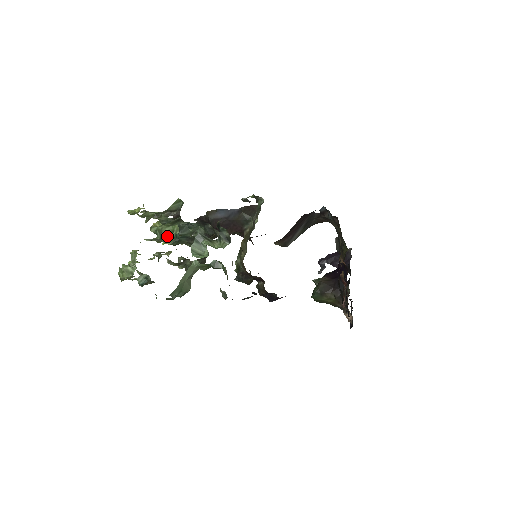
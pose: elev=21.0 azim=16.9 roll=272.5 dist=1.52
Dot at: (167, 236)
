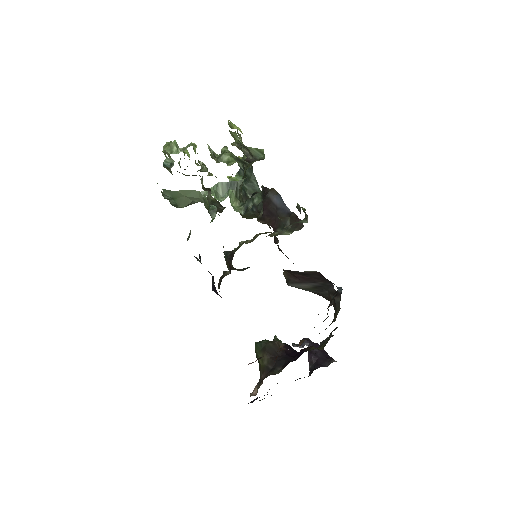
Dot at: (222, 160)
